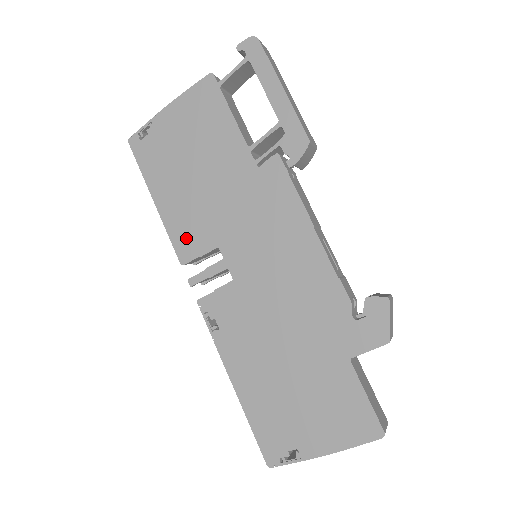
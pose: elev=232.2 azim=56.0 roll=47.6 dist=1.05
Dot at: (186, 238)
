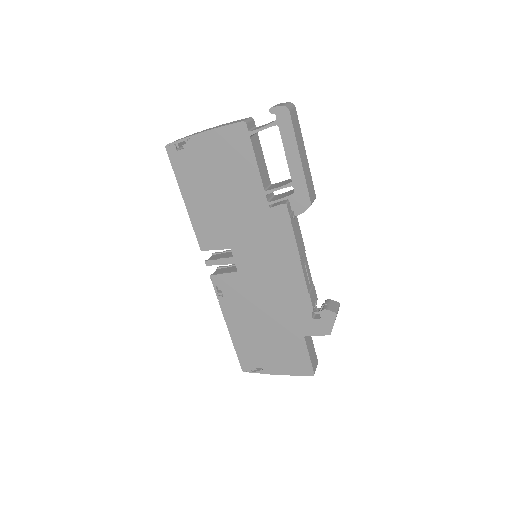
Dot at: (207, 235)
